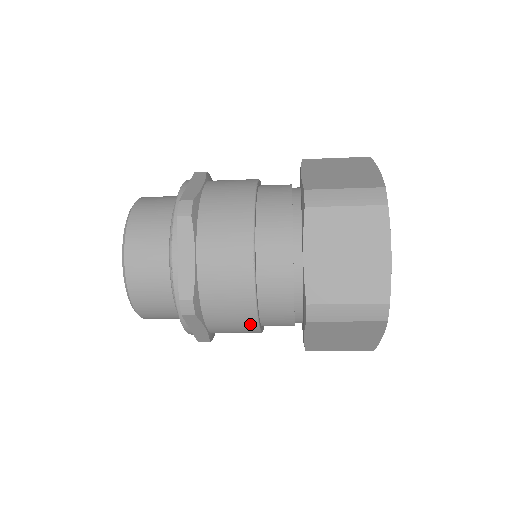
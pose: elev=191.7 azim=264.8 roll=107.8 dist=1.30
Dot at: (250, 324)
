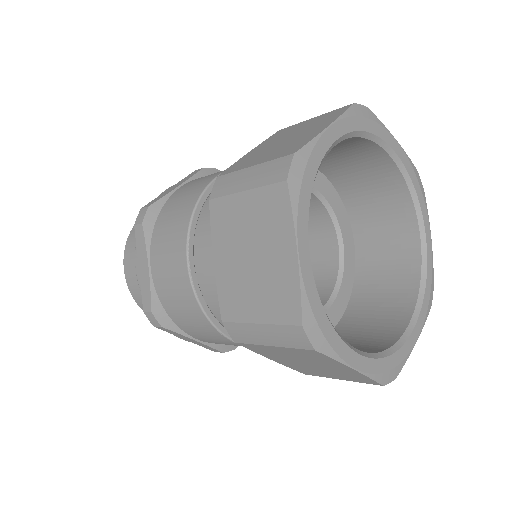
Dot at: occluded
